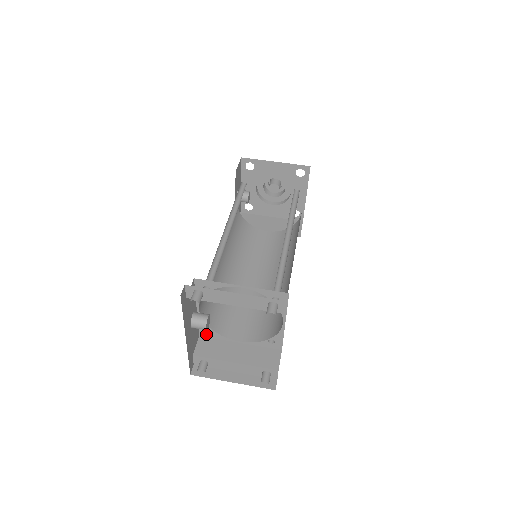
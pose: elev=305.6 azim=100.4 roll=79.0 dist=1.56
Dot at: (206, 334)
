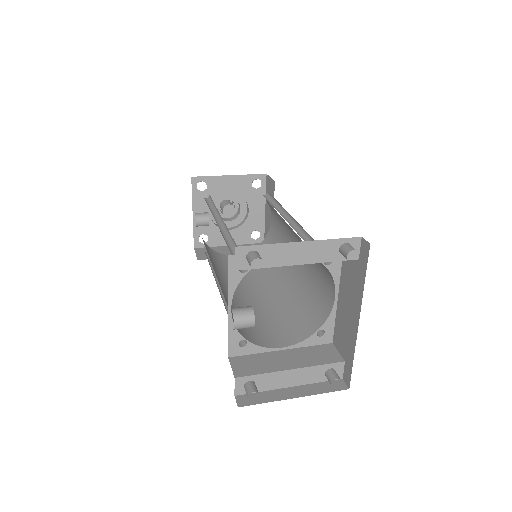
Dot at: (238, 351)
